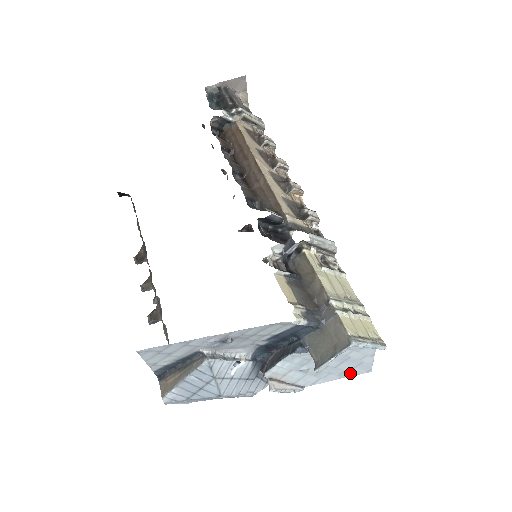
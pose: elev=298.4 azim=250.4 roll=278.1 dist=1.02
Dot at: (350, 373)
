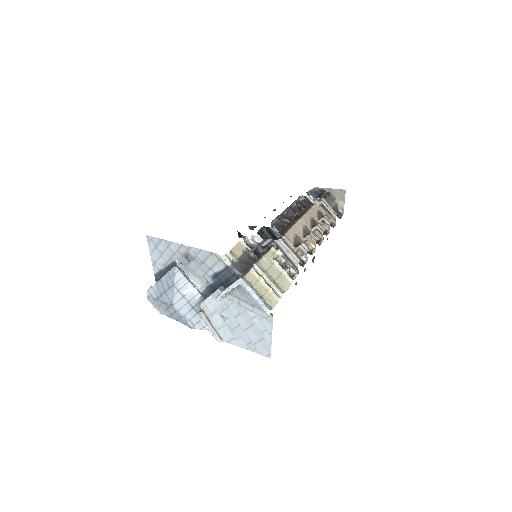
Dot at: (255, 348)
